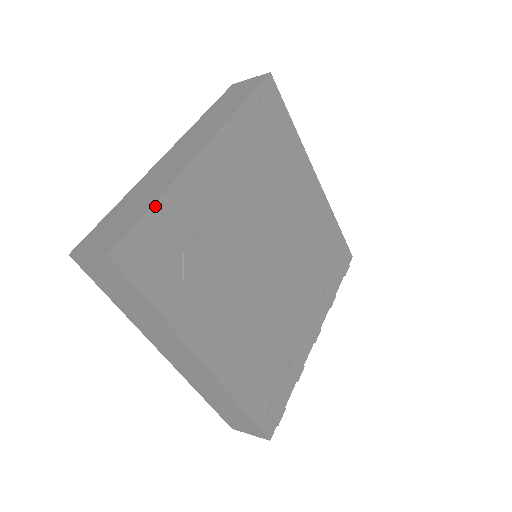
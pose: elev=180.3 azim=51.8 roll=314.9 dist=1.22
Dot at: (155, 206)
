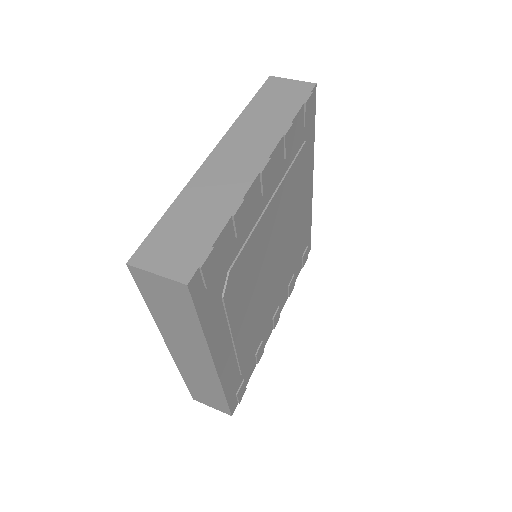
Dot at: (223, 231)
